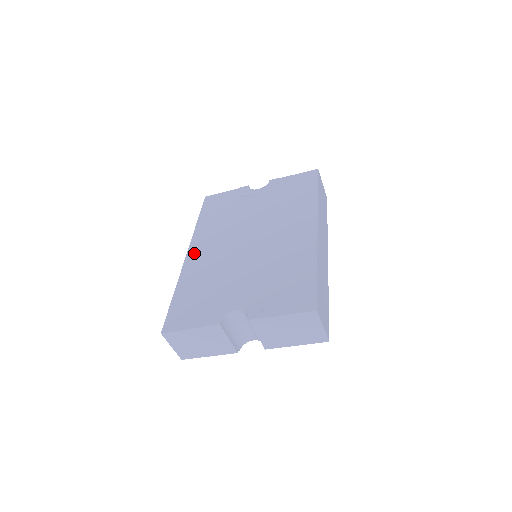
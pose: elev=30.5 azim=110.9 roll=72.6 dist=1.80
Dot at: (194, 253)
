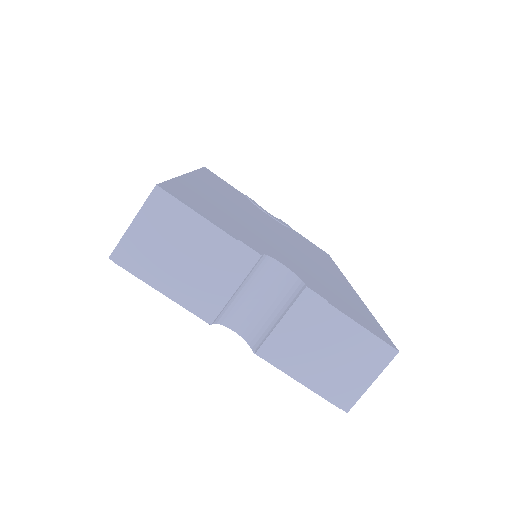
Dot at: (200, 180)
